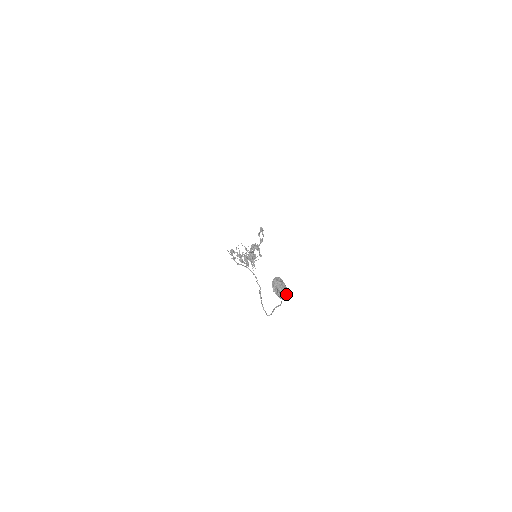
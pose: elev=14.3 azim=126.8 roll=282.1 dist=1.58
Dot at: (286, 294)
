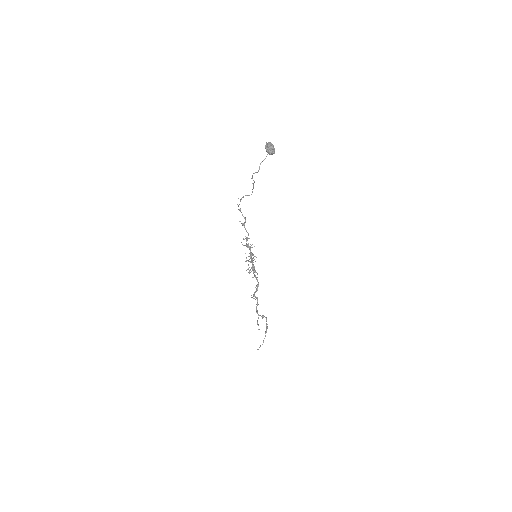
Dot at: (273, 150)
